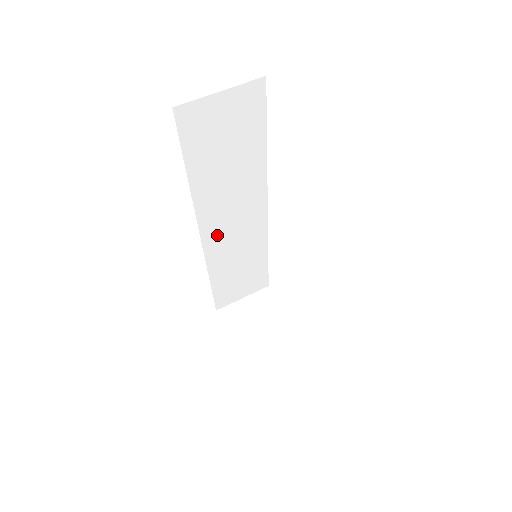
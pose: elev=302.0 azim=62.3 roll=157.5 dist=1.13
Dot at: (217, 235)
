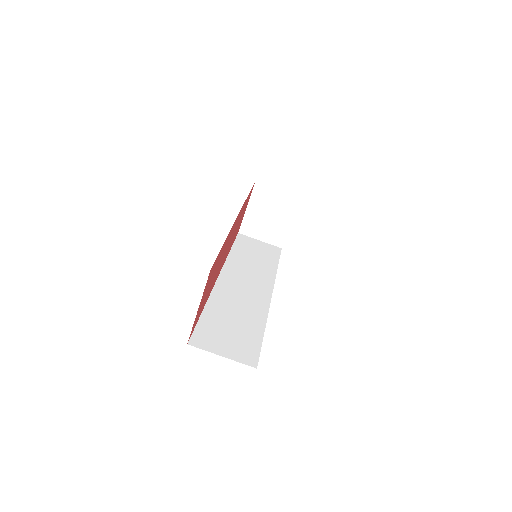
Dot at: occluded
